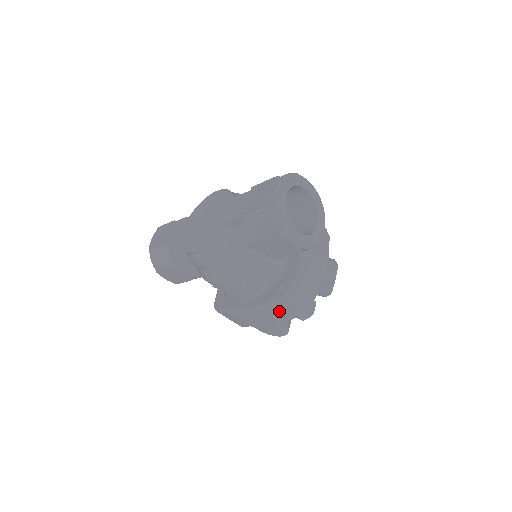
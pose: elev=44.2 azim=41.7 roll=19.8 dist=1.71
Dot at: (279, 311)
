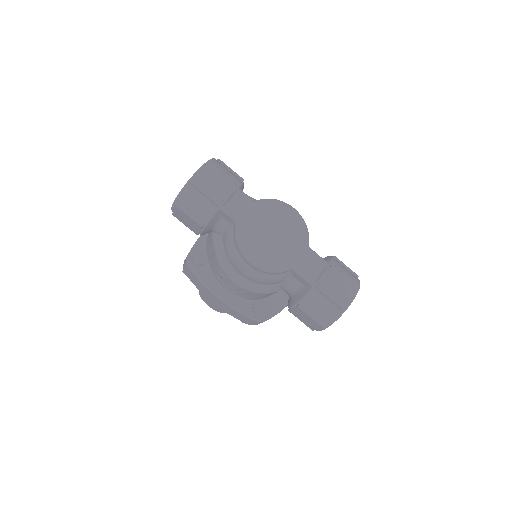
Dot at: (242, 317)
